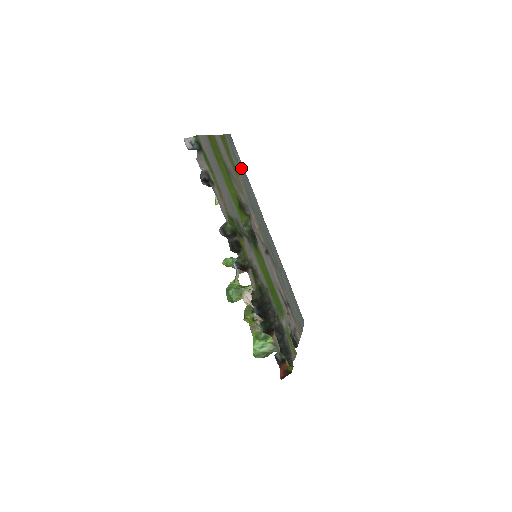
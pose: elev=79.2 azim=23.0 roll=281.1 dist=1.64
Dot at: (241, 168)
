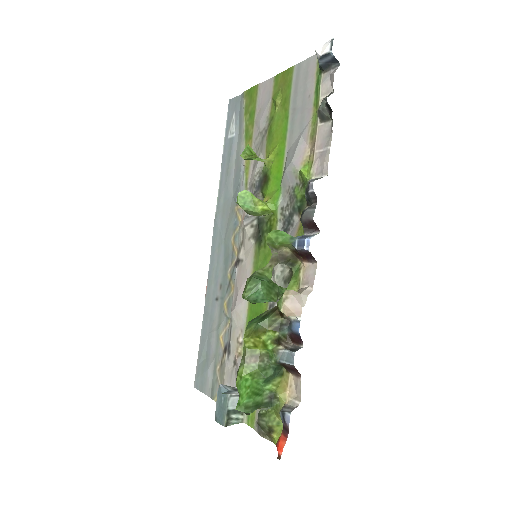
Dot at: (231, 144)
